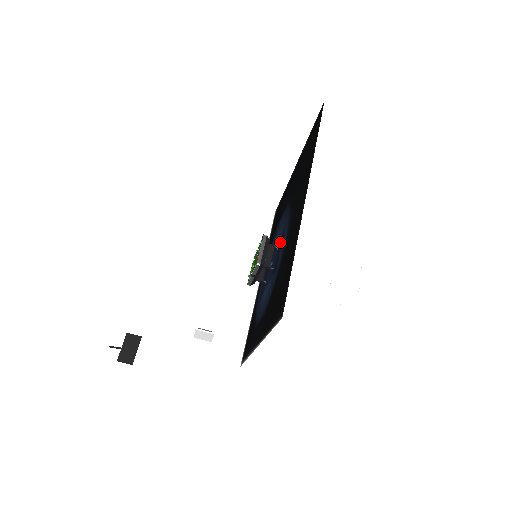
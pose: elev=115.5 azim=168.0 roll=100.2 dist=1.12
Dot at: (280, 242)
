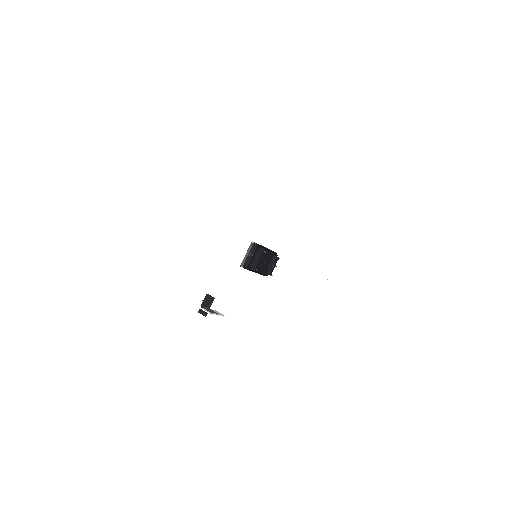
Dot at: occluded
